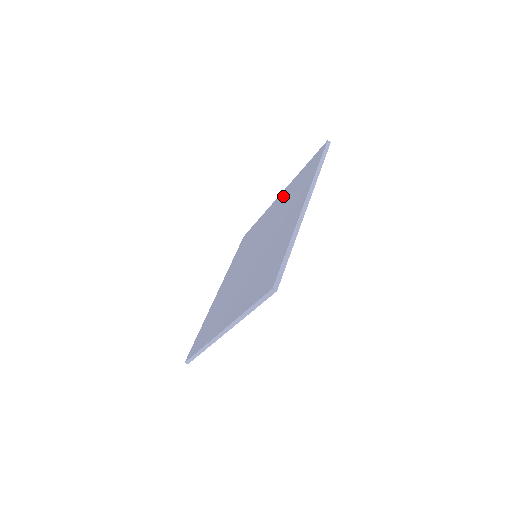
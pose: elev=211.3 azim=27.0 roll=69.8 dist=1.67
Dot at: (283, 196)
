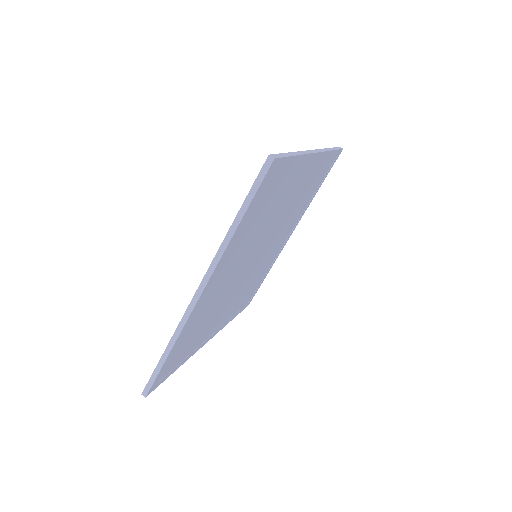
Dot at: occluded
